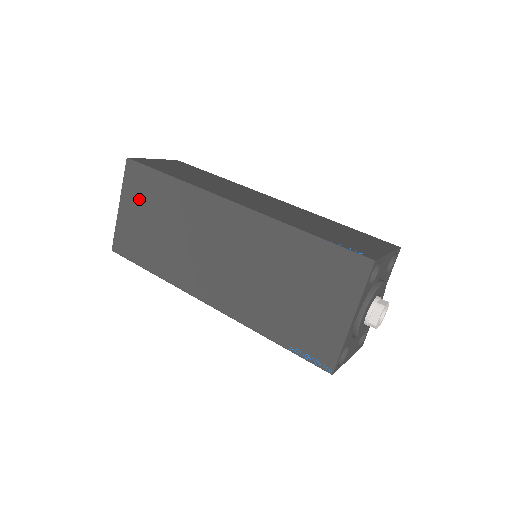
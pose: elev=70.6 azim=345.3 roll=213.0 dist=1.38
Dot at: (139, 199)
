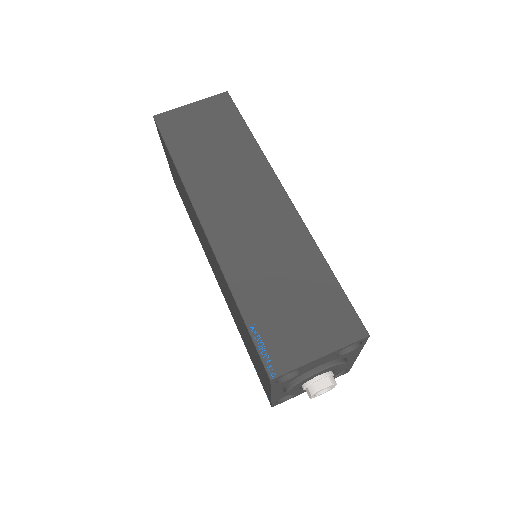
Dot at: (169, 160)
